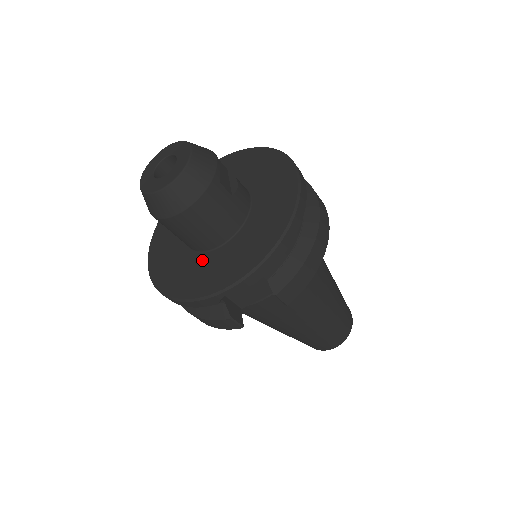
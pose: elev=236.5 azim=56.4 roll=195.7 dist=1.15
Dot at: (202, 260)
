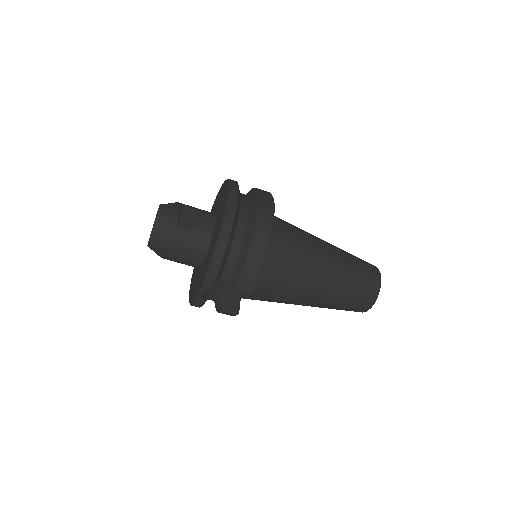
Dot at: (198, 275)
